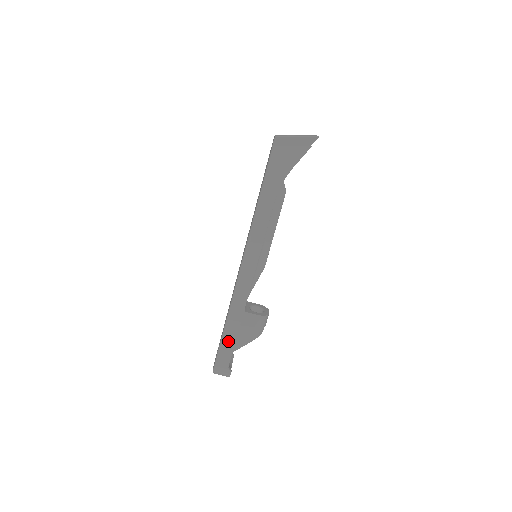
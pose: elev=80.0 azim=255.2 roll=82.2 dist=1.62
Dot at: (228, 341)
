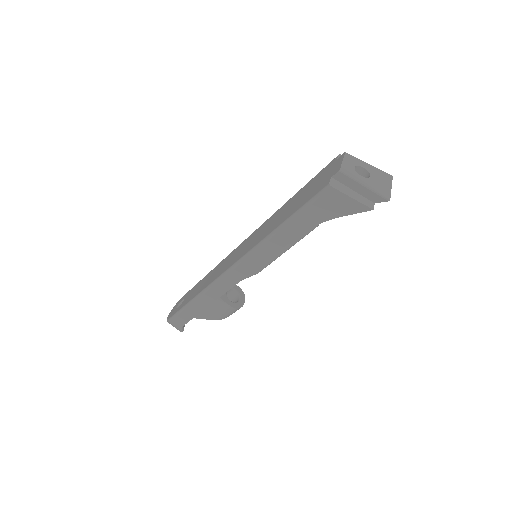
Dot at: (191, 311)
